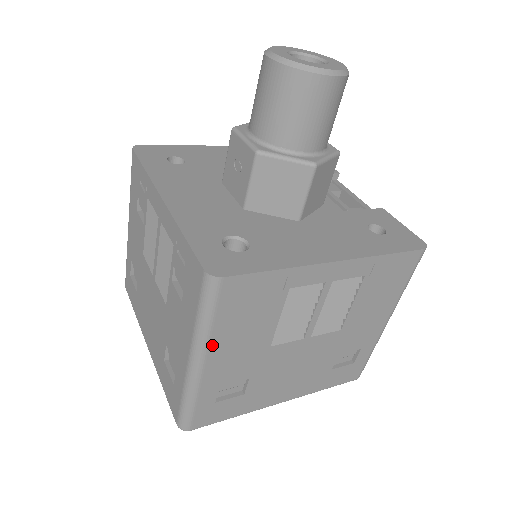
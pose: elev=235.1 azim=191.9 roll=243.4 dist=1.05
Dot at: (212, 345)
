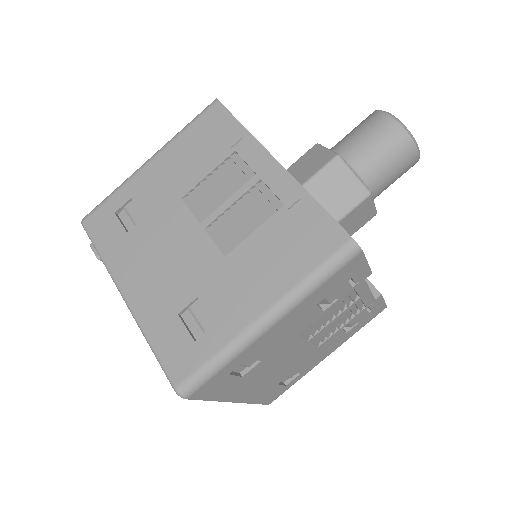
Dot at: (168, 149)
